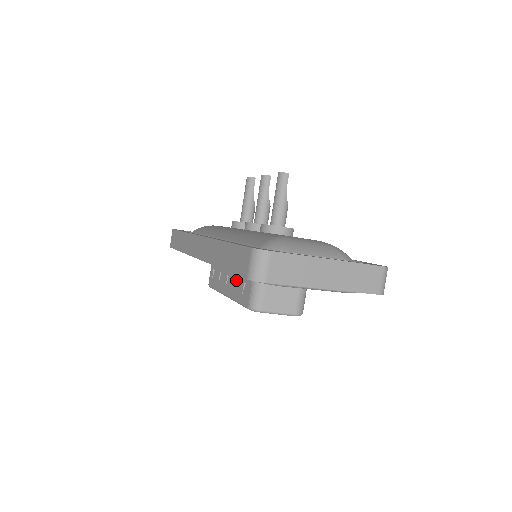
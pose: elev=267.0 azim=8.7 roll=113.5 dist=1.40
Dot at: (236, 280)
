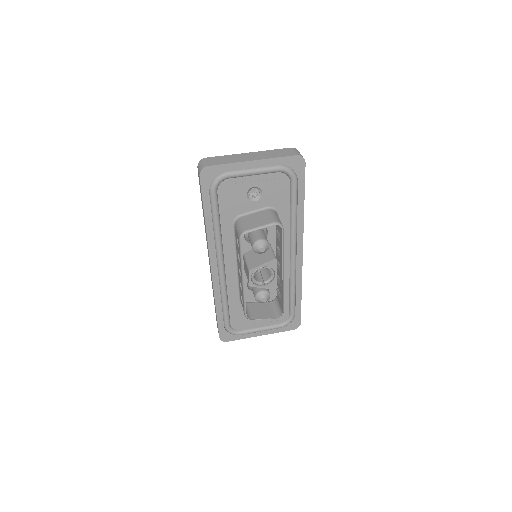
Dot at: (239, 258)
